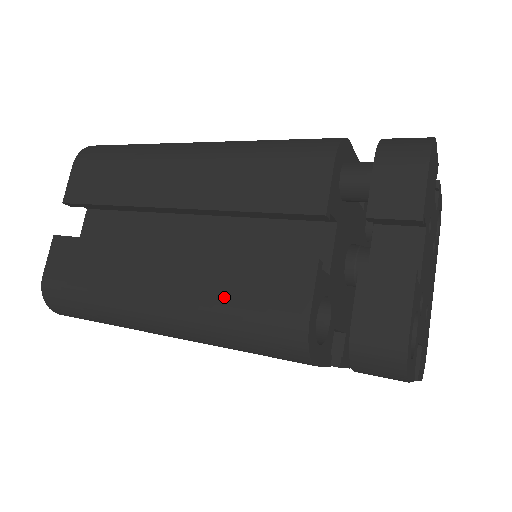
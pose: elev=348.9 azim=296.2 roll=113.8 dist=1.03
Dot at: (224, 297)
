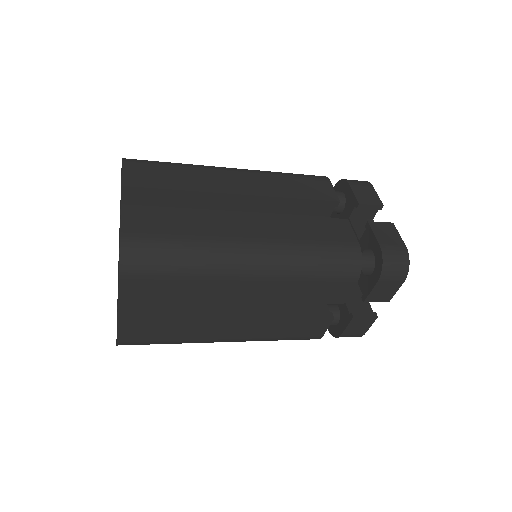
Dot at: (303, 237)
